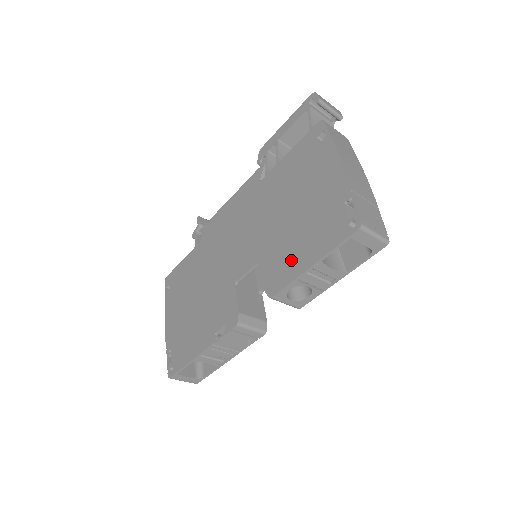
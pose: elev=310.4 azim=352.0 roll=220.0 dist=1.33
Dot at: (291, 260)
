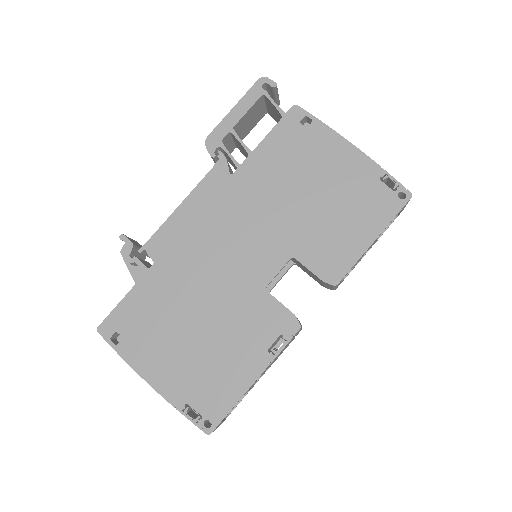
Dot at: (343, 243)
